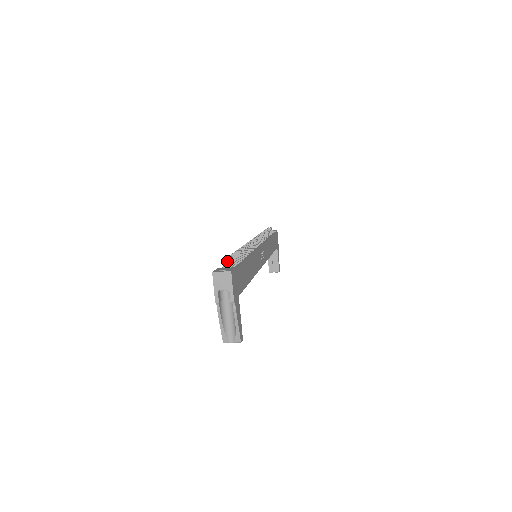
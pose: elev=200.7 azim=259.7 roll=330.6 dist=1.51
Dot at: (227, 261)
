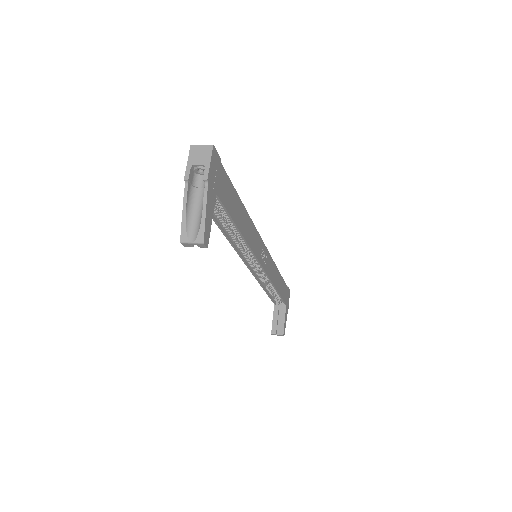
Dot at: occluded
